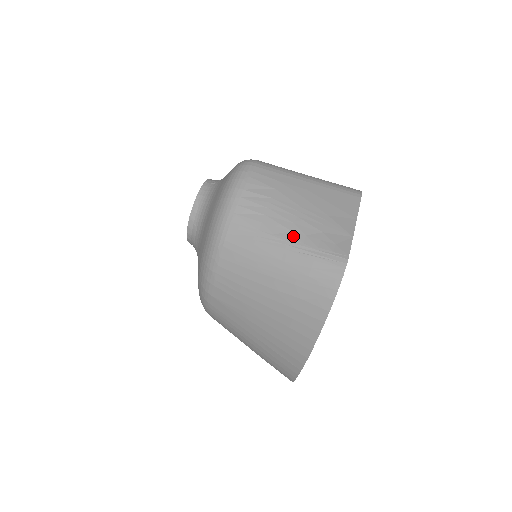
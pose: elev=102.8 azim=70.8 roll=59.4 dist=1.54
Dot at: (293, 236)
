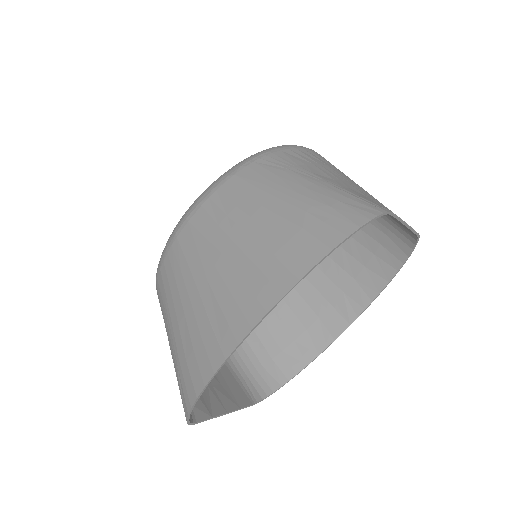
Dot at: (334, 181)
